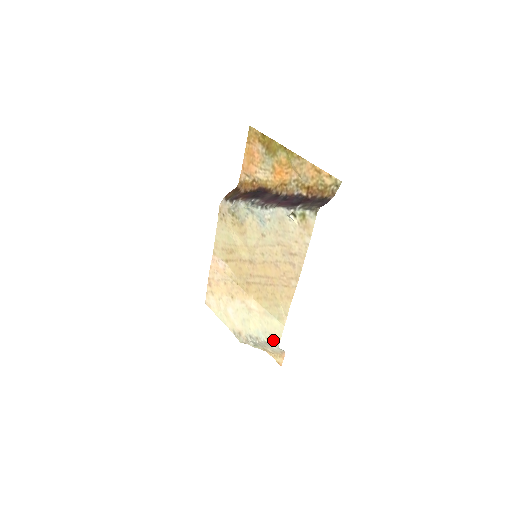
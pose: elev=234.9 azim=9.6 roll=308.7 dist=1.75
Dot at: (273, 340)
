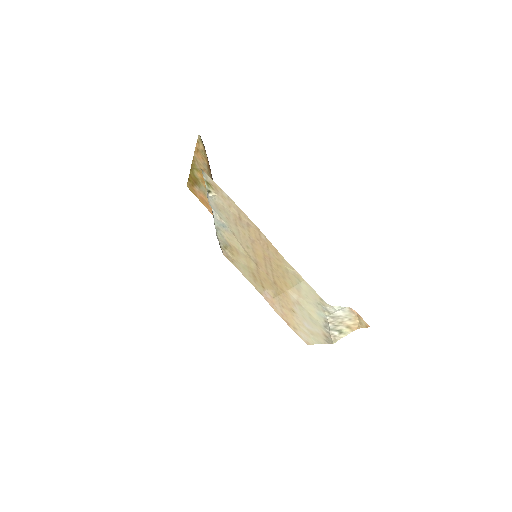
Dot at: (323, 305)
